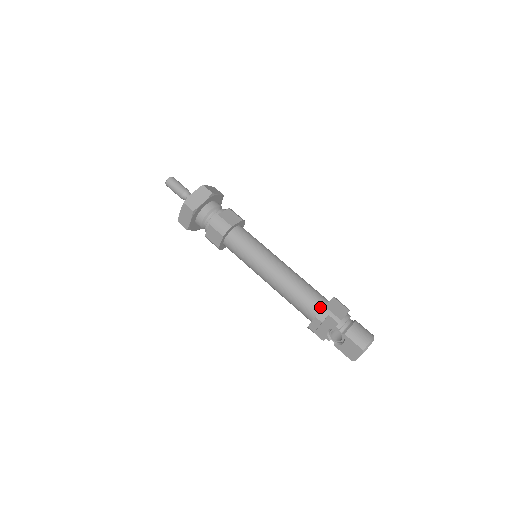
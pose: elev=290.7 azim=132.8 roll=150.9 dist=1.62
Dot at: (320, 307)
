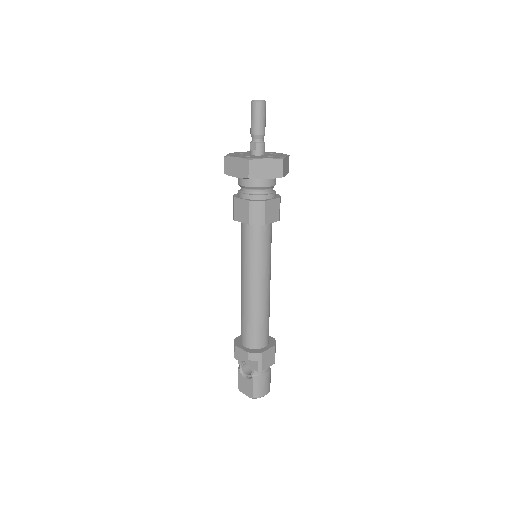
Dot at: (258, 346)
